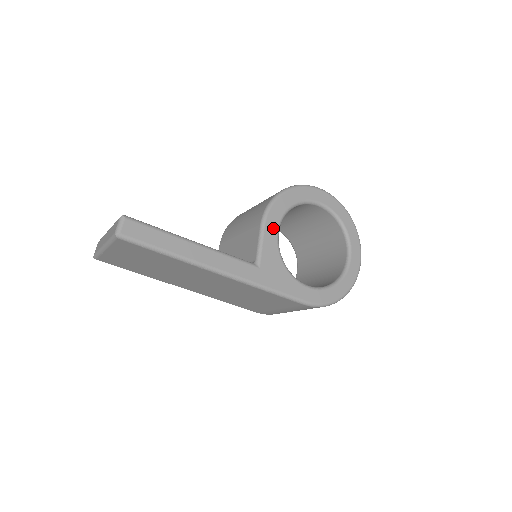
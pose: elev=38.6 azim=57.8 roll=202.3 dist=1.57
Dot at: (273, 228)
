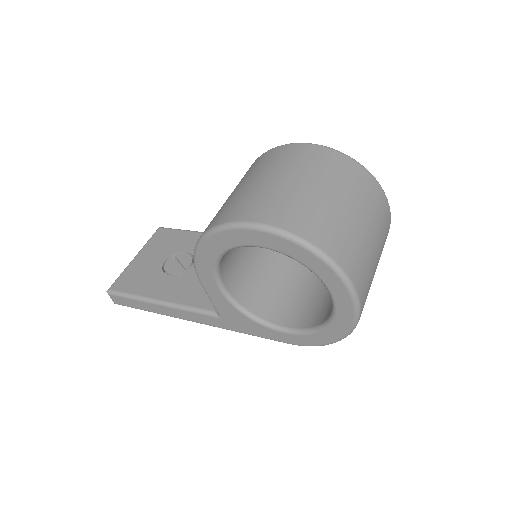
Dot at: (211, 285)
